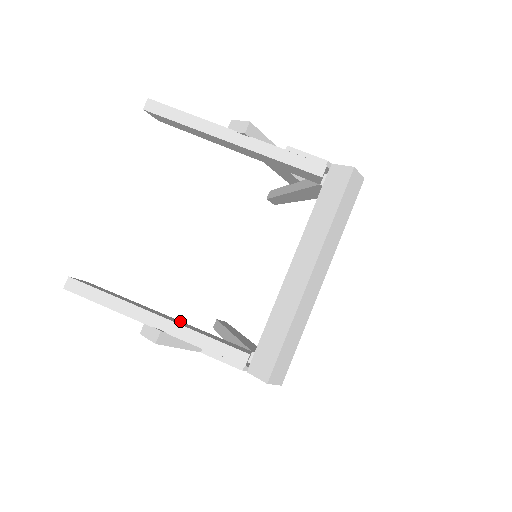
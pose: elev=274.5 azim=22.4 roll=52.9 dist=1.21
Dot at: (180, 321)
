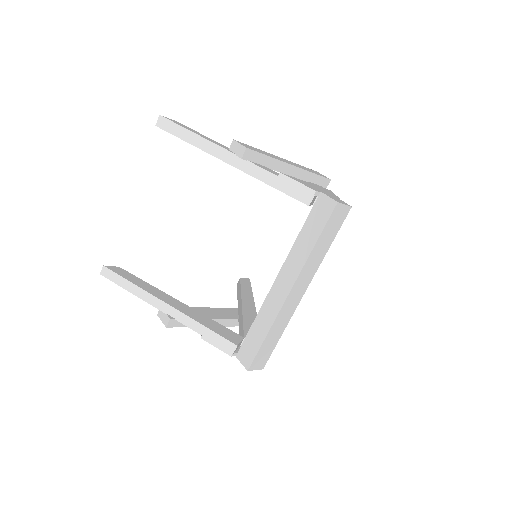
Dot at: (189, 307)
